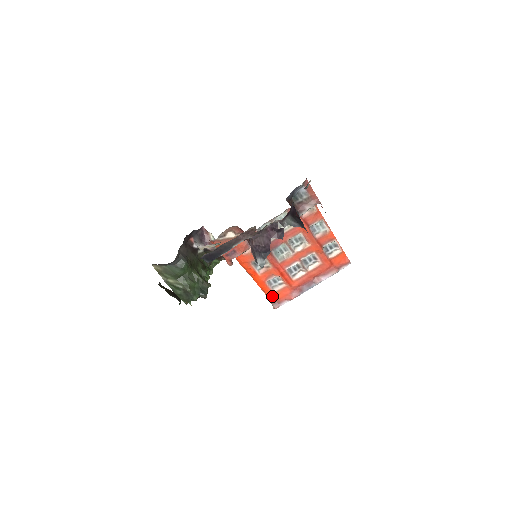
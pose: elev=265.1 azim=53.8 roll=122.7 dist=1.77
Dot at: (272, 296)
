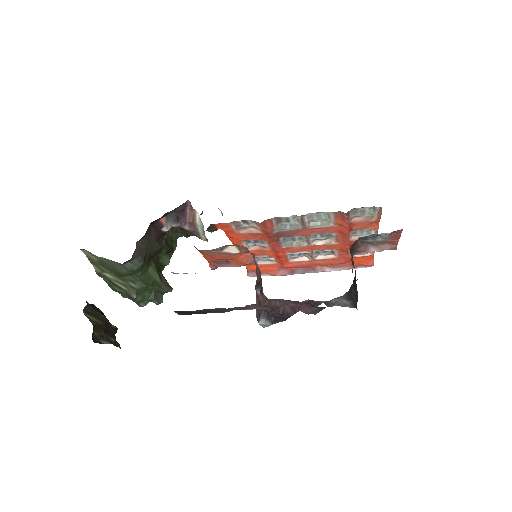
Dot at: (252, 266)
